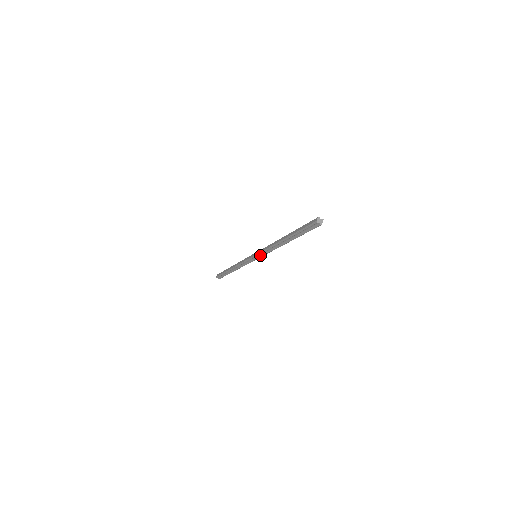
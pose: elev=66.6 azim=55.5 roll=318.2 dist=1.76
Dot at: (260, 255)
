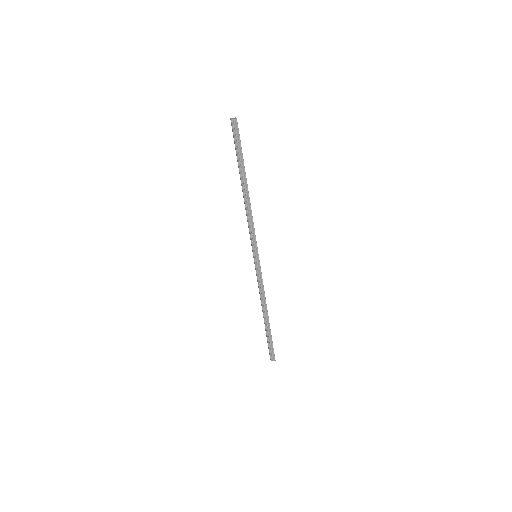
Dot at: (255, 245)
